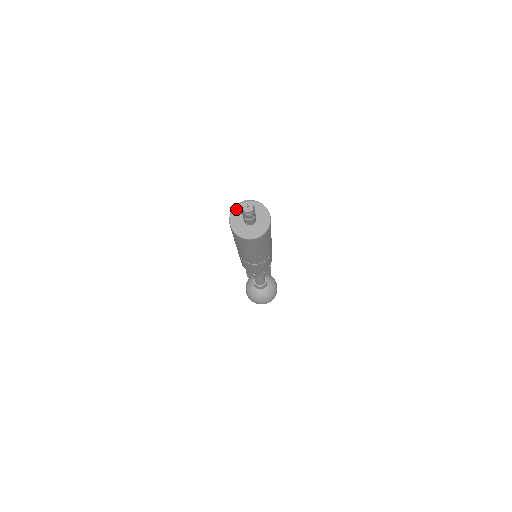
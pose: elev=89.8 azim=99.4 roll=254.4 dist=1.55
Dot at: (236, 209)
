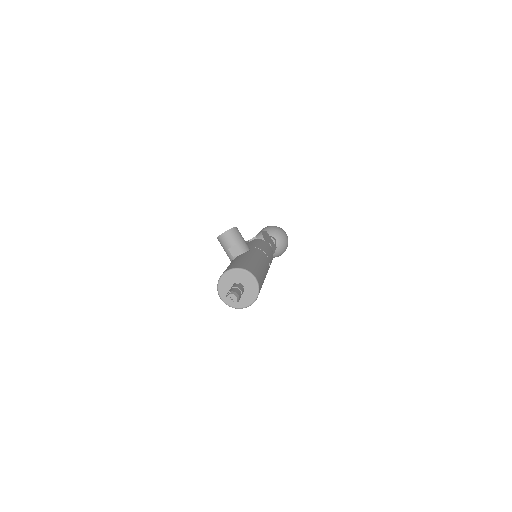
Dot at: (220, 284)
